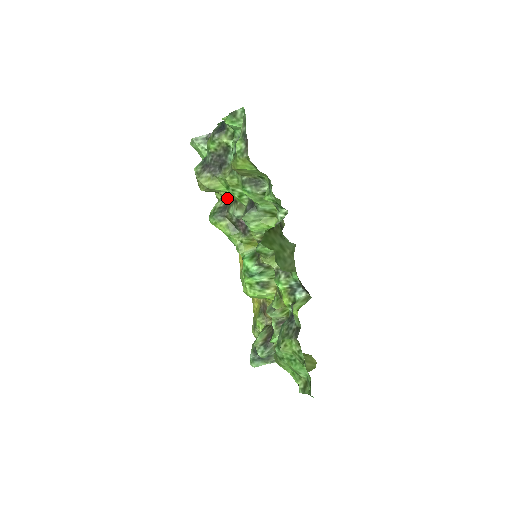
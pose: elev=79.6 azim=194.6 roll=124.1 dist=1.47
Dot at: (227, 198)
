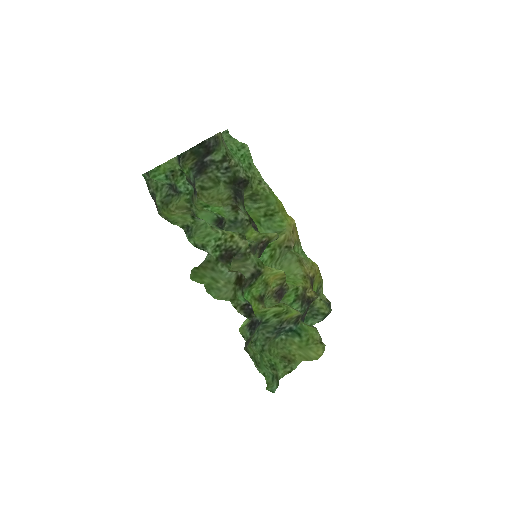
Dot at: (242, 195)
